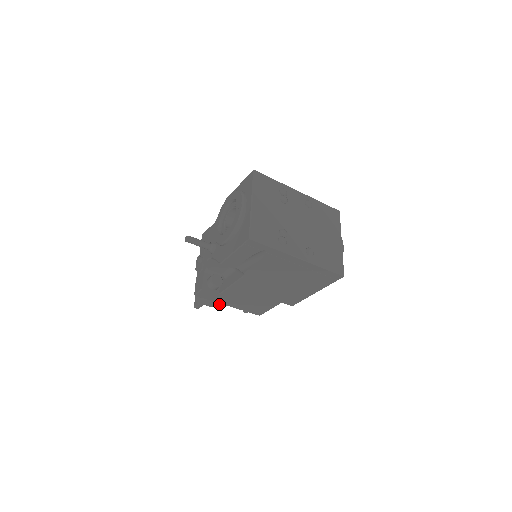
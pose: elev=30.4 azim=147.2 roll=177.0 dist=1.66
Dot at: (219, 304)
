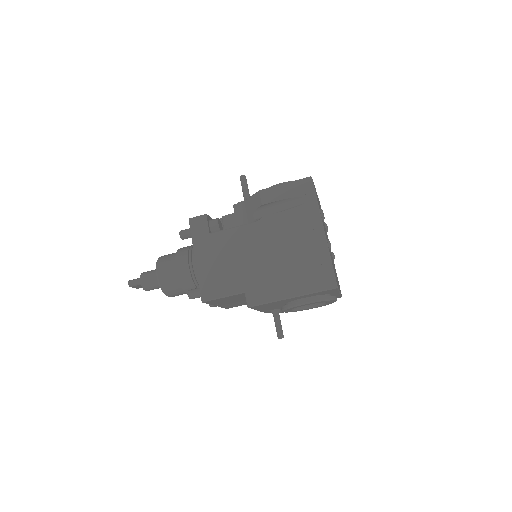
Dot at: (168, 278)
